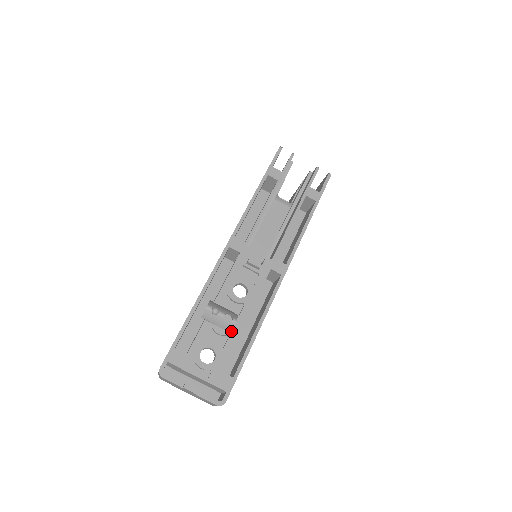
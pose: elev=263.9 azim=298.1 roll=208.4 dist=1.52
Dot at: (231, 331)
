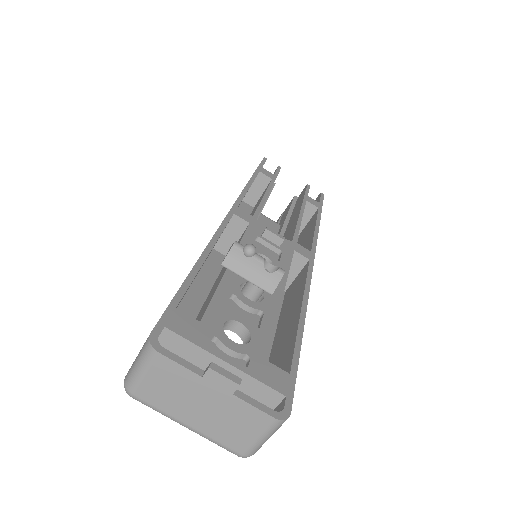
Dot at: (265, 306)
